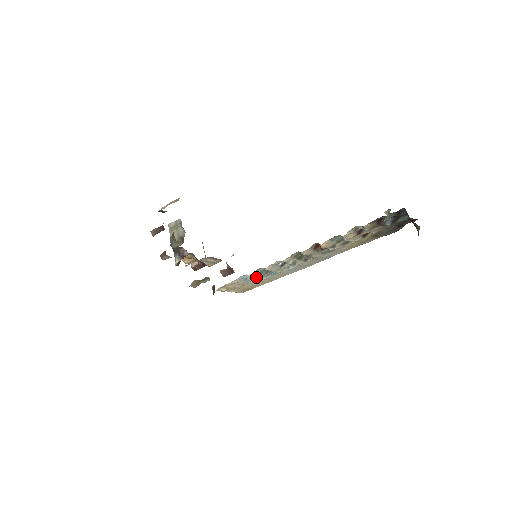
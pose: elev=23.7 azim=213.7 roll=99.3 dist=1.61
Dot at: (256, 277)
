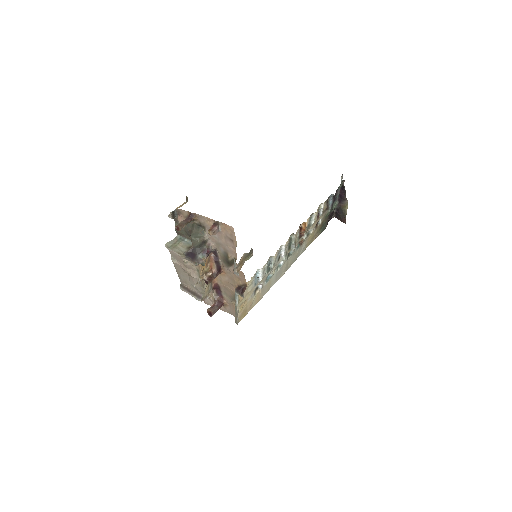
Dot at: (263, 276)
